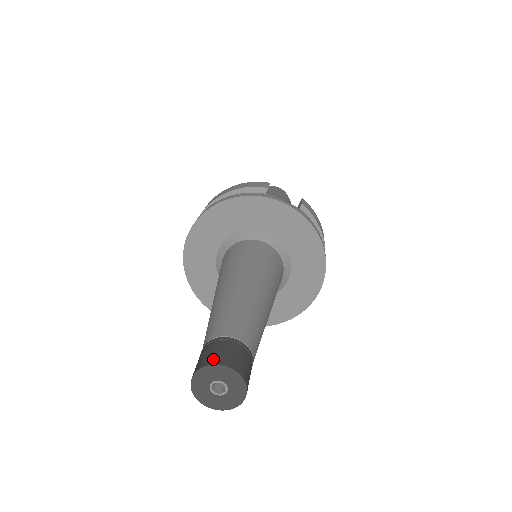
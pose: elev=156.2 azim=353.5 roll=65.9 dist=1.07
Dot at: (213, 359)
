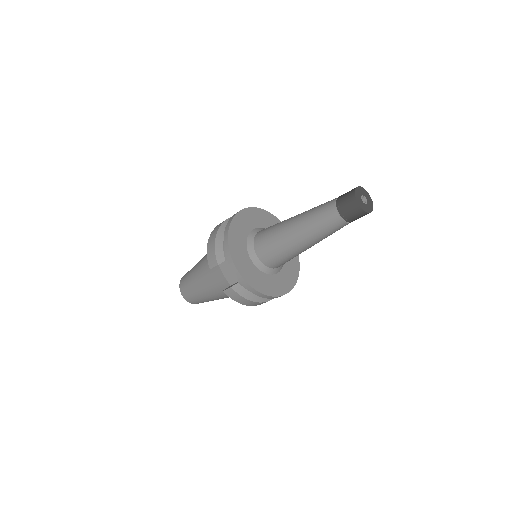
Dot at: occluded
